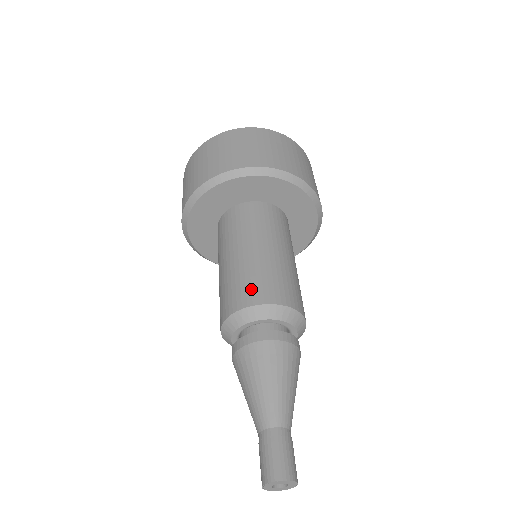
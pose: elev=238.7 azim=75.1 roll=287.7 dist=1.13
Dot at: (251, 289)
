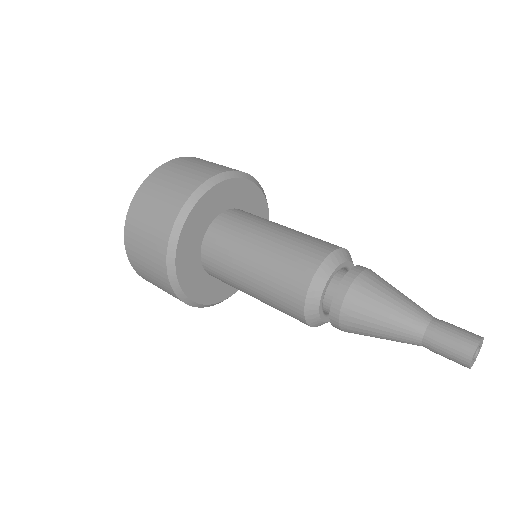
Dot at: (294, 274)
